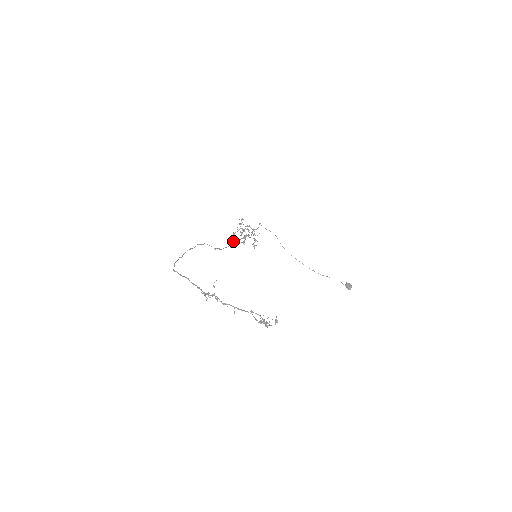
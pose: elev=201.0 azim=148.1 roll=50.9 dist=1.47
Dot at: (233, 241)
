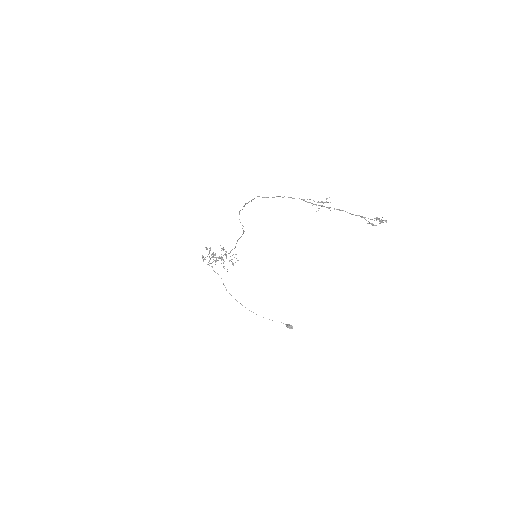
Dot at: occluded
